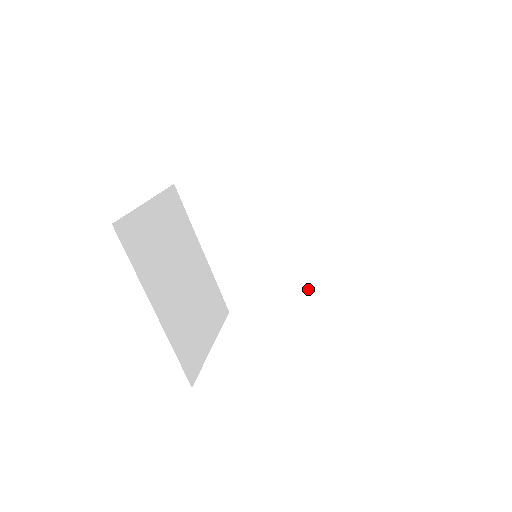
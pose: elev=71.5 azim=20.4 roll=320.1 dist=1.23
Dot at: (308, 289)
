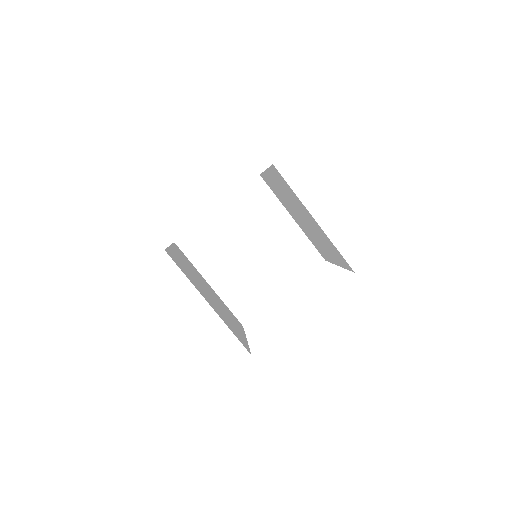
Dot at: (293, 283)
